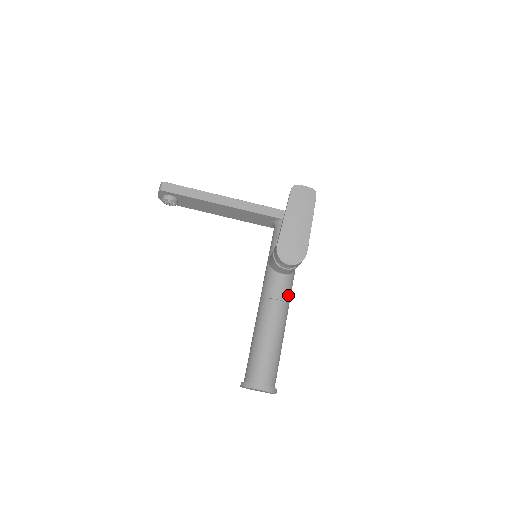
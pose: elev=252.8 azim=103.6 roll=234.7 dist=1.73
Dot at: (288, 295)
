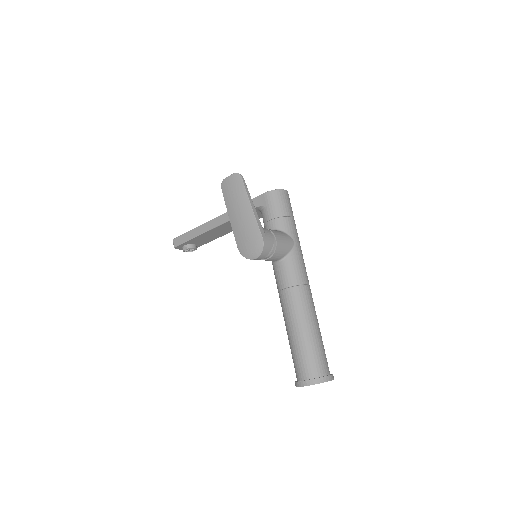
Dot at: (295, 277)
